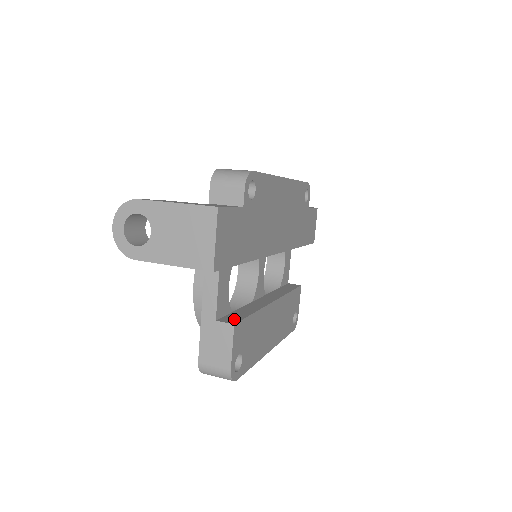
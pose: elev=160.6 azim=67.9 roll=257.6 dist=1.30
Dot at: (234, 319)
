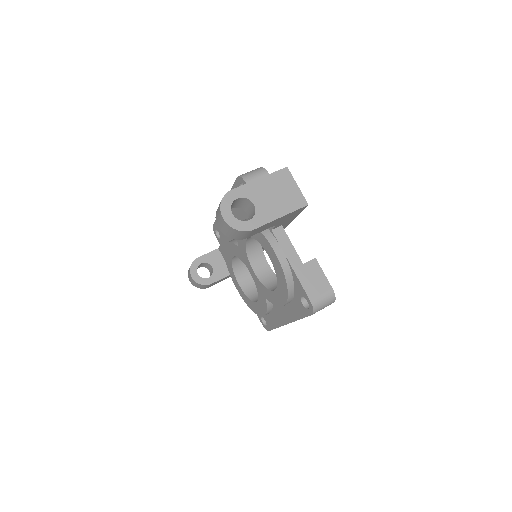
Dot at: occluded
